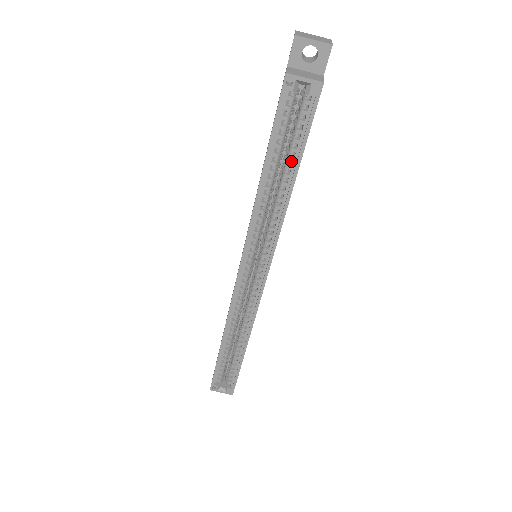
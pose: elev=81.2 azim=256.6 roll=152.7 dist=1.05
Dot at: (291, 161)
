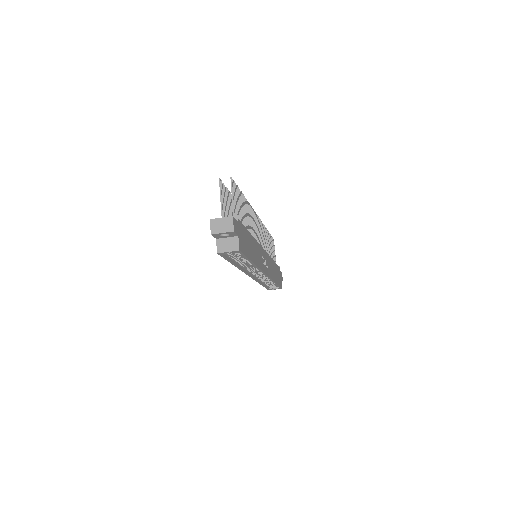
Dot at: occluded
